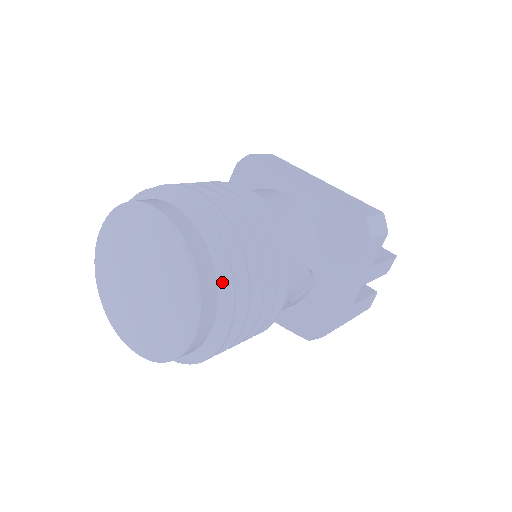
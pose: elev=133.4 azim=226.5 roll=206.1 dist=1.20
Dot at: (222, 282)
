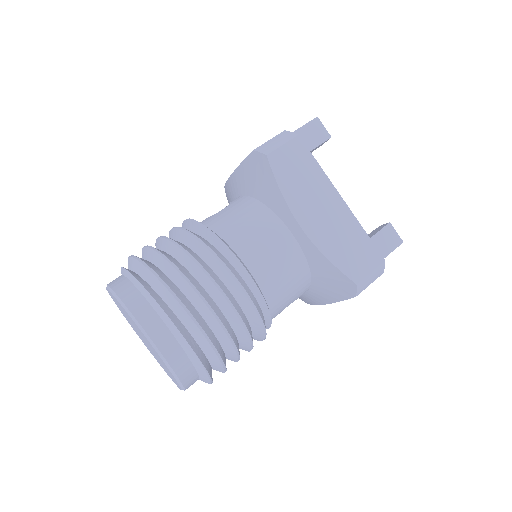
Dot at: (202, 377)
